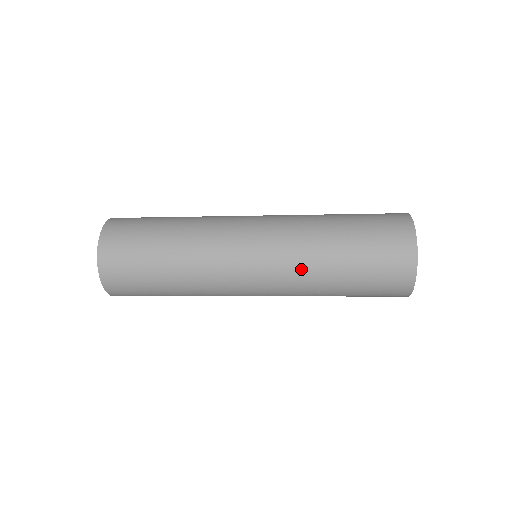
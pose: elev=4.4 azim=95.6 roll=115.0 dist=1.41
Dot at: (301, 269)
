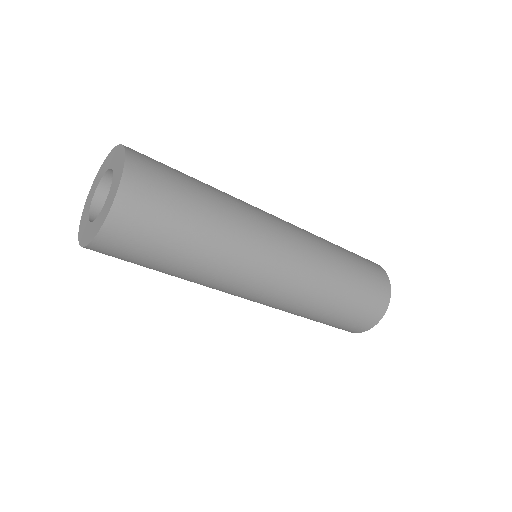
Dot at: (306, 299)
